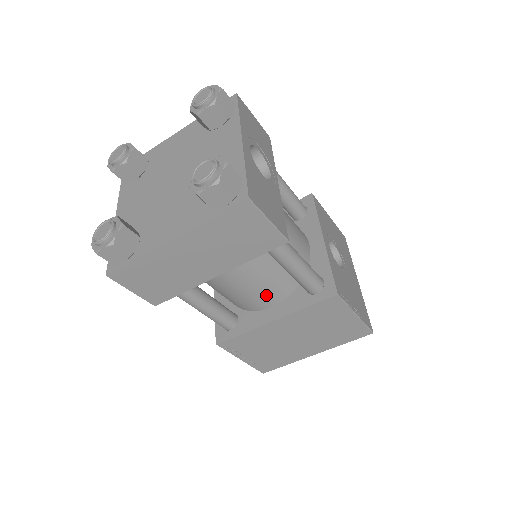
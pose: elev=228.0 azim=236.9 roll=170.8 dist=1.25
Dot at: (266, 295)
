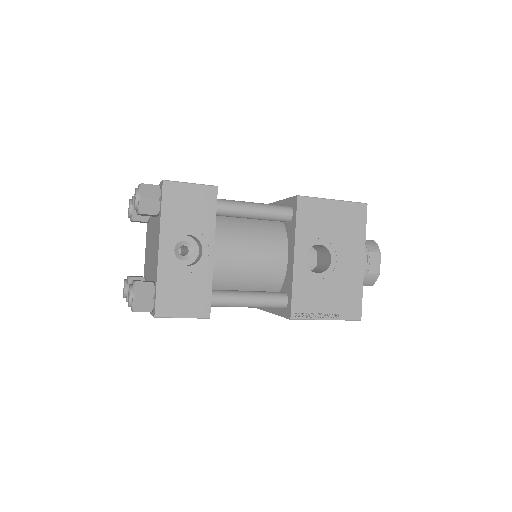
Dot at: occluded
